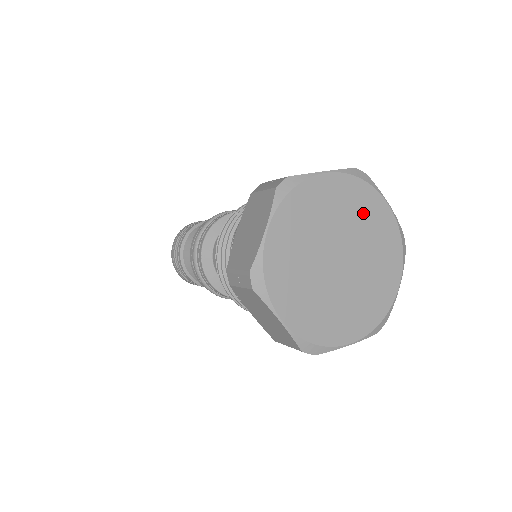
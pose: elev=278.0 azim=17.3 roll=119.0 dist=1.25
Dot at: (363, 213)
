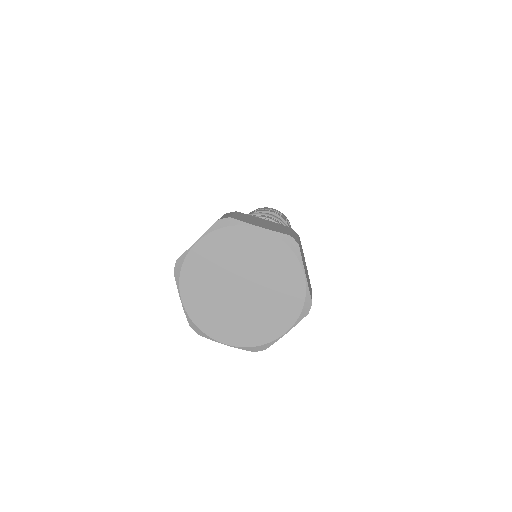
Dot at: (240, 248)
